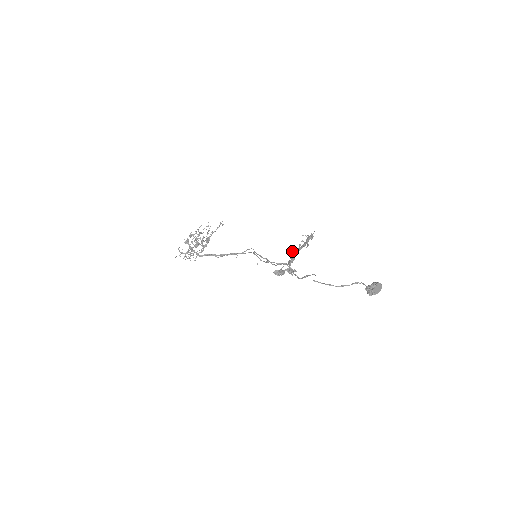
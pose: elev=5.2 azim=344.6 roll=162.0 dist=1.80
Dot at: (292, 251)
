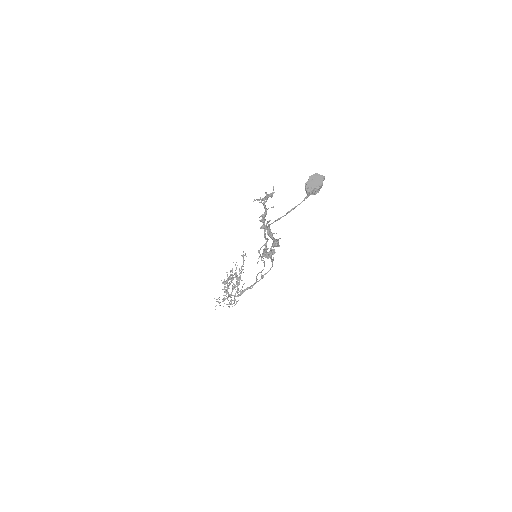
Dot at: (260, 220)
